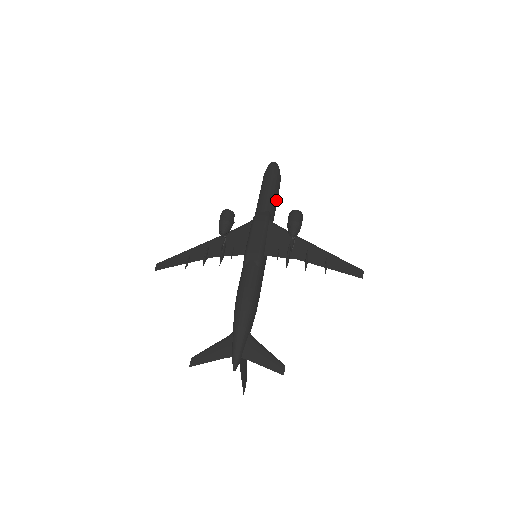
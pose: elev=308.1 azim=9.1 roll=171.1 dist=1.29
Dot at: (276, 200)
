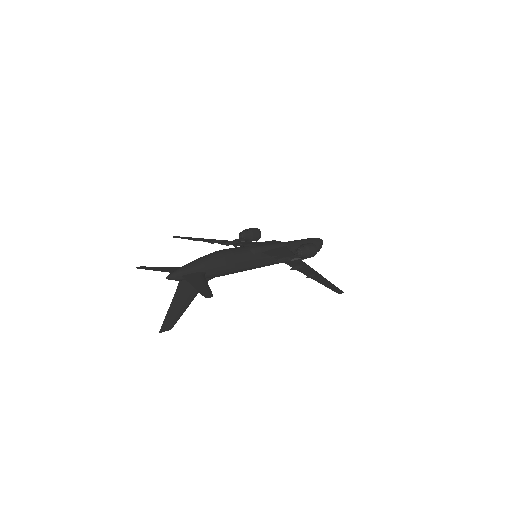
Dot at: occluded
